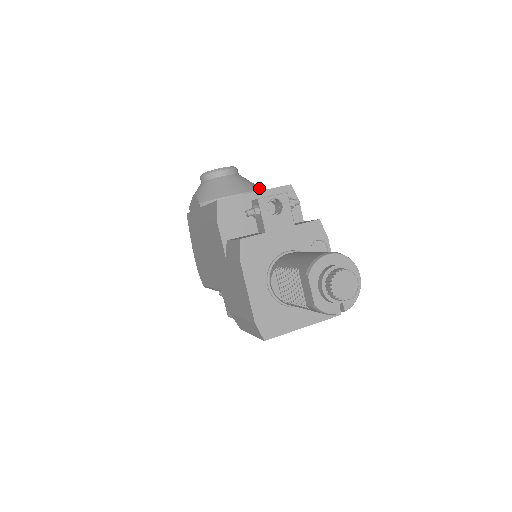
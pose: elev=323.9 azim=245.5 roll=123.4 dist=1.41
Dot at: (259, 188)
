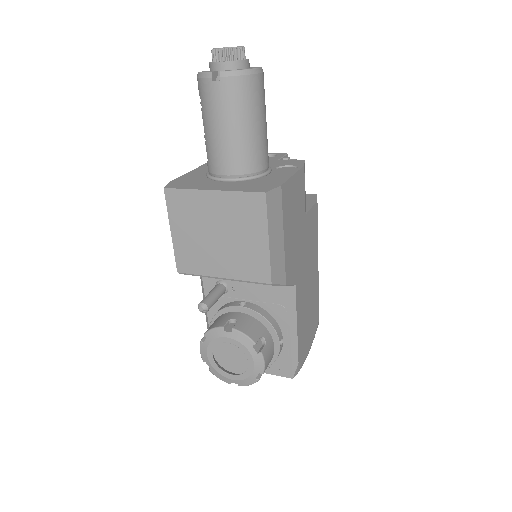
Dot at: occluded
